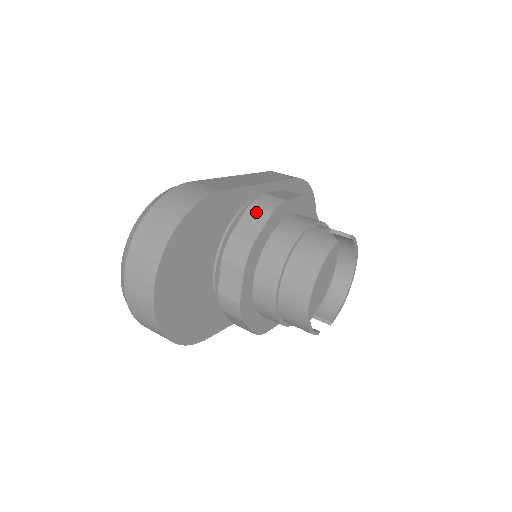
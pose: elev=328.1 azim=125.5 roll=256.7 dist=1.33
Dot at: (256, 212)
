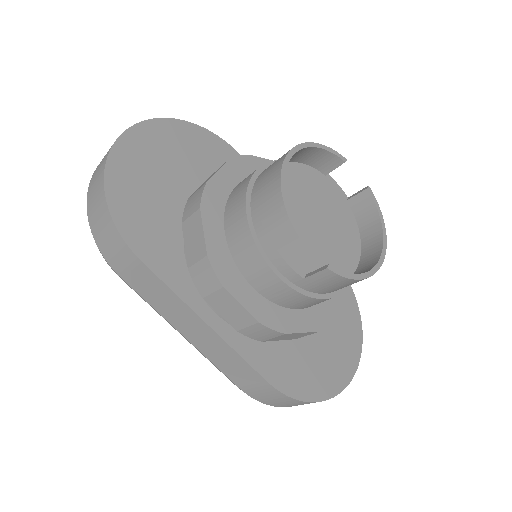
Dot at: occluded
